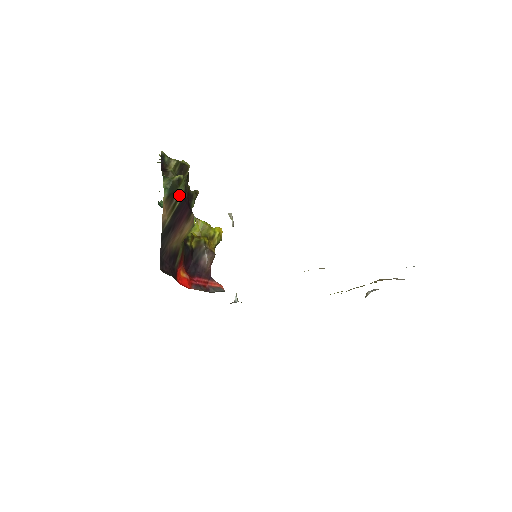
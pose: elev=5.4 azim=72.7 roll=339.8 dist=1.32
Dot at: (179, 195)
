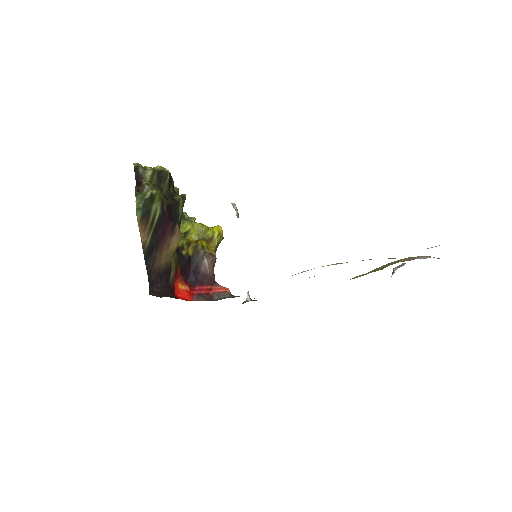
Dot at: (155, 212)
